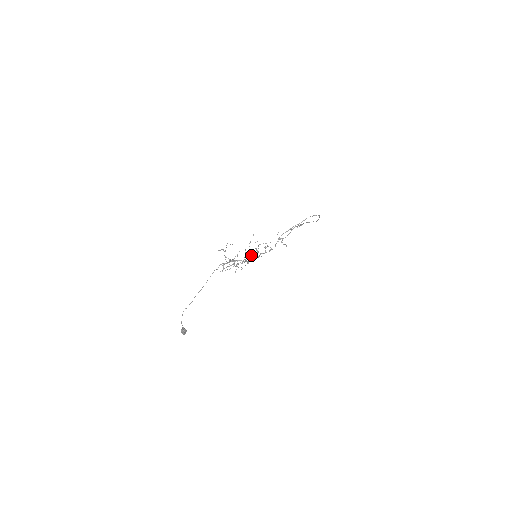
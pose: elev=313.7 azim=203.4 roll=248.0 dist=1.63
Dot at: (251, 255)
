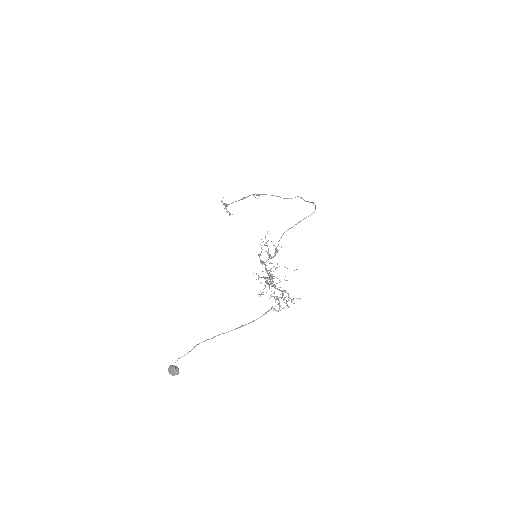
Dot at: (260, 259)
